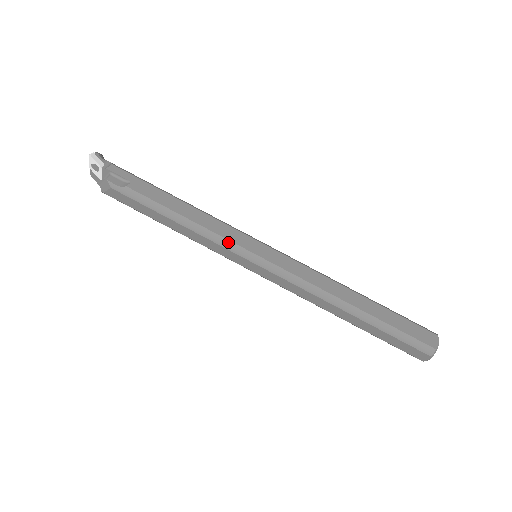
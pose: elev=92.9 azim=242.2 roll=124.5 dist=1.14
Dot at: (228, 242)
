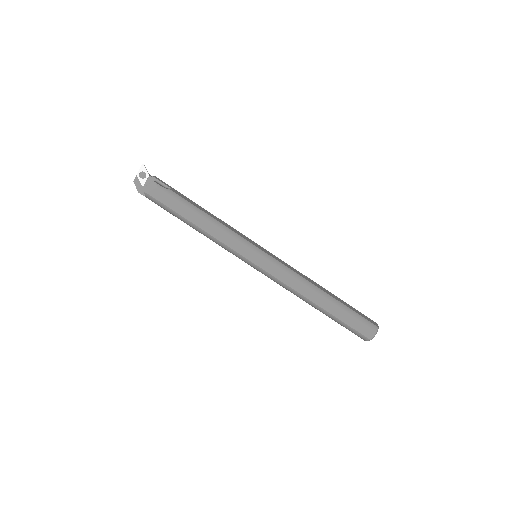
Dot at: (242, 238)
